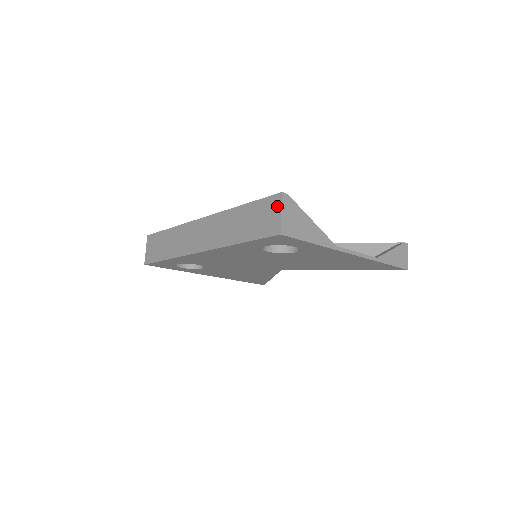
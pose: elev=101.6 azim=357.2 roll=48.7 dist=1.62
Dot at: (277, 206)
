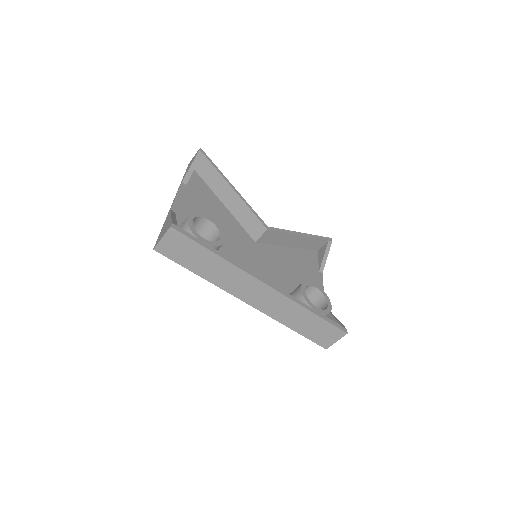
Dot at: (338, 337)
